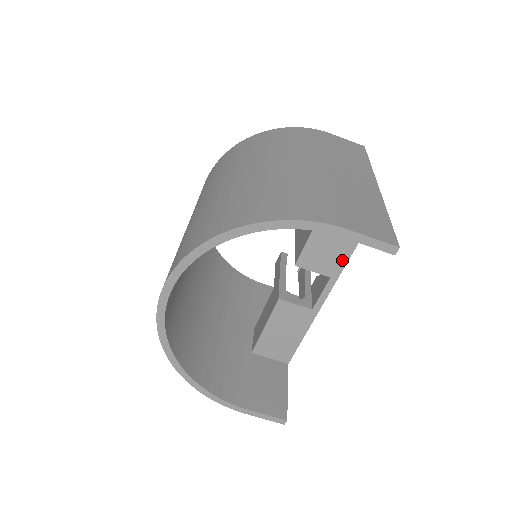
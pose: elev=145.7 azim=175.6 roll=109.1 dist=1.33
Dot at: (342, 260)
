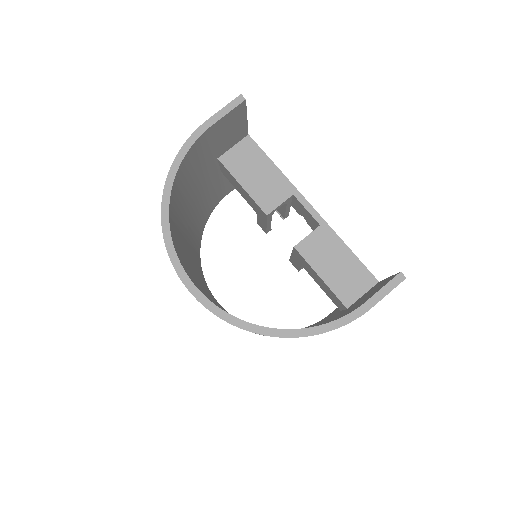
Dot at: (281, 178)
